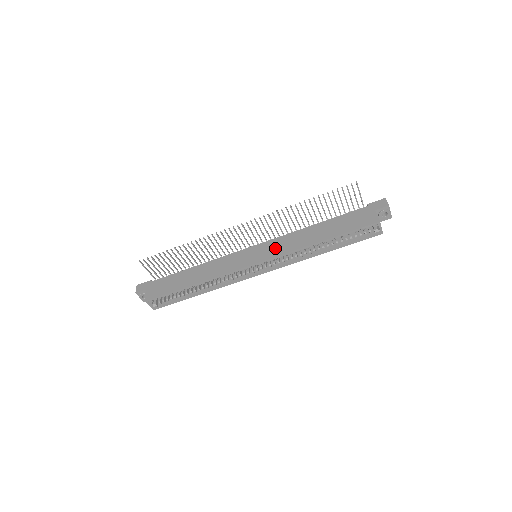
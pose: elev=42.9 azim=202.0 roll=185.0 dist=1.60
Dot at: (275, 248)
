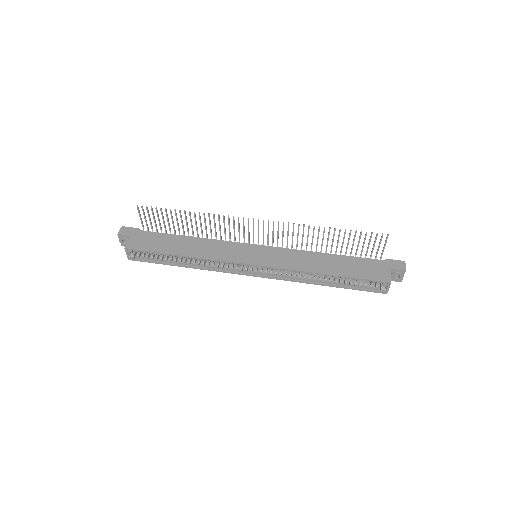
Dot at: (279, 258)
